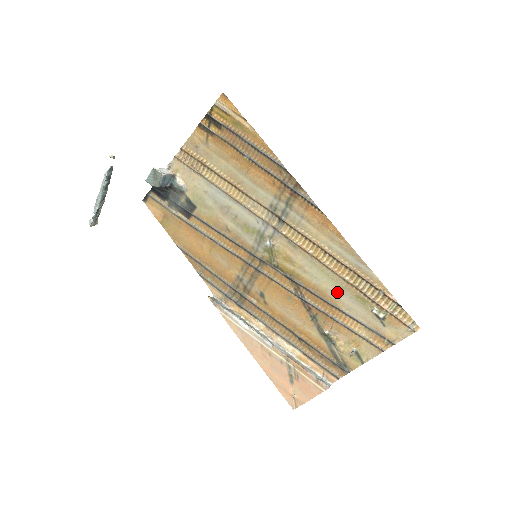
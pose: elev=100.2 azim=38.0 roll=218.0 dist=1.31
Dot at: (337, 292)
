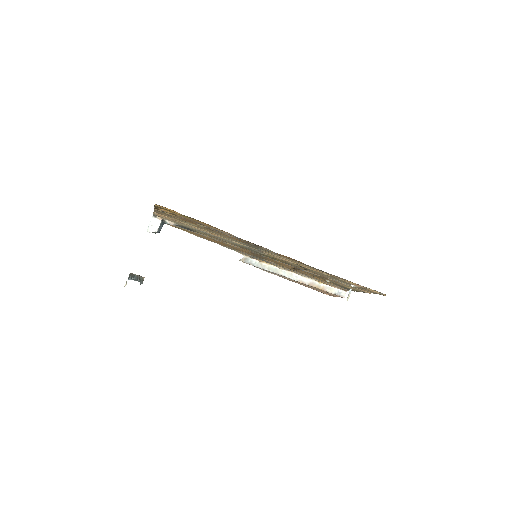
Dot at: (323, 275)
